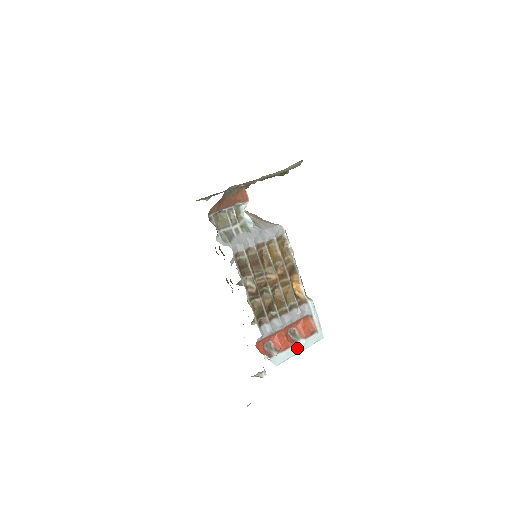
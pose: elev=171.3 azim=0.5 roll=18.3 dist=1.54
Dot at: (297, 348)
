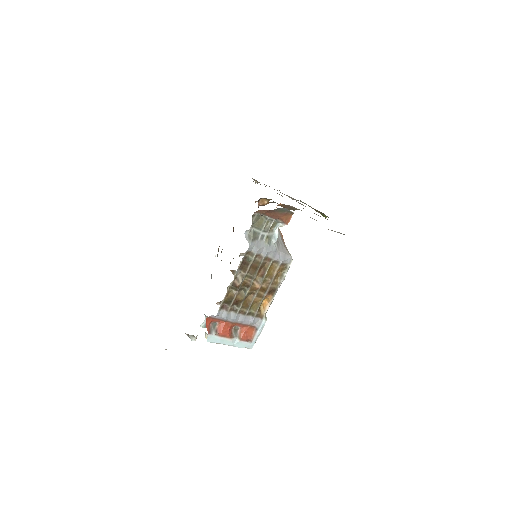
Dot at: (230, 342)
